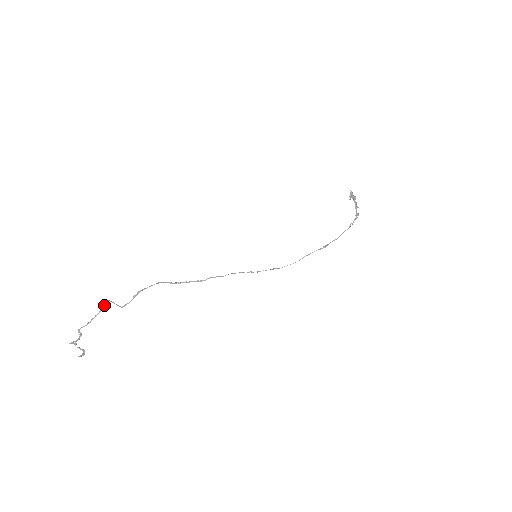
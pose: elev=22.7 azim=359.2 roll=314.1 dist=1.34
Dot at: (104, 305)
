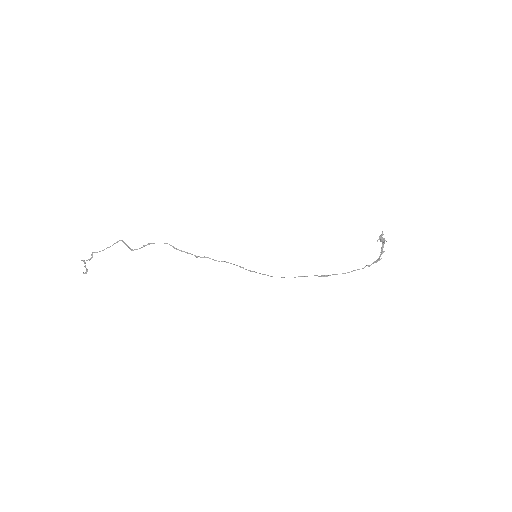
Dot at: (117, 242)
